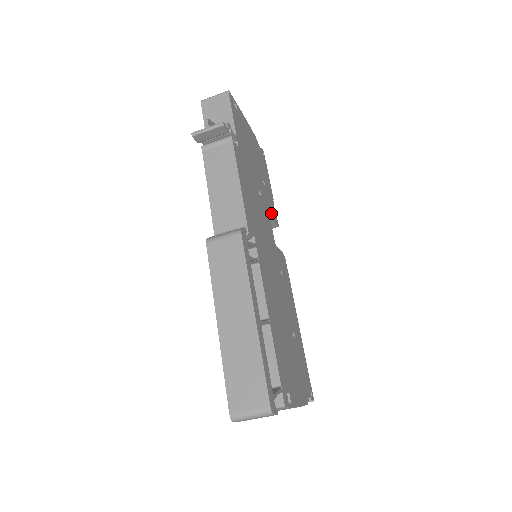
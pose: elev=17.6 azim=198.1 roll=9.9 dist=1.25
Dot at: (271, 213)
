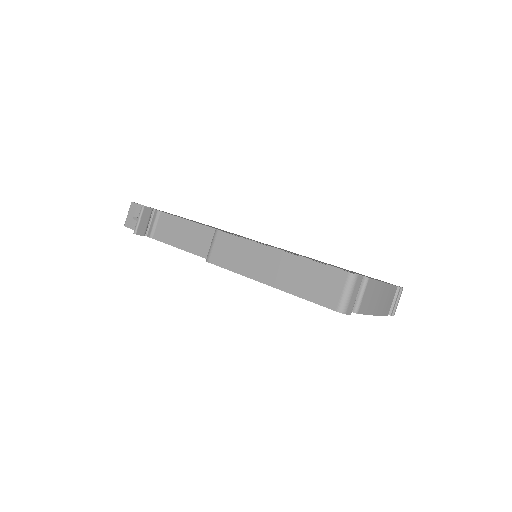
Dot at: occluded
